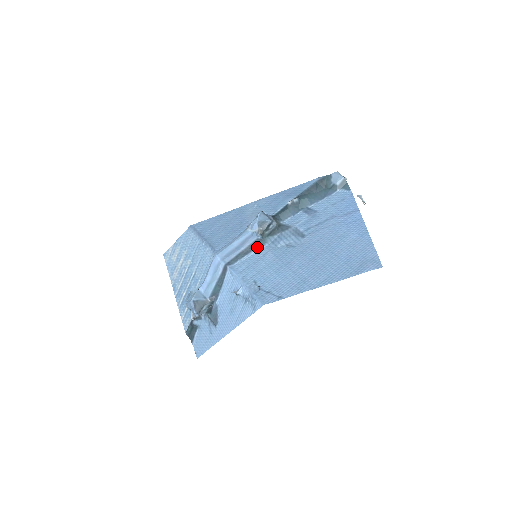
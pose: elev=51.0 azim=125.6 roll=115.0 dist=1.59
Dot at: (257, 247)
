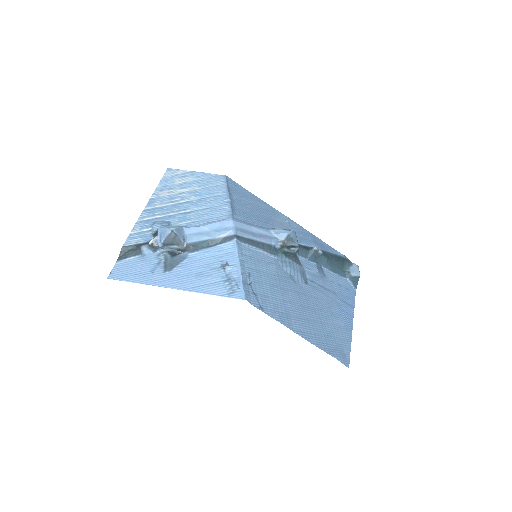
Dot at: (269, 251)
